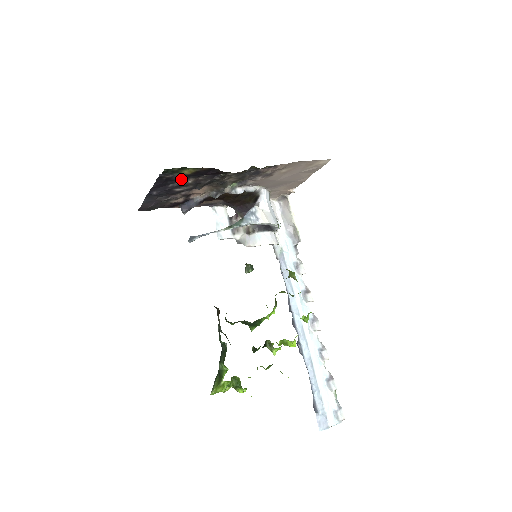
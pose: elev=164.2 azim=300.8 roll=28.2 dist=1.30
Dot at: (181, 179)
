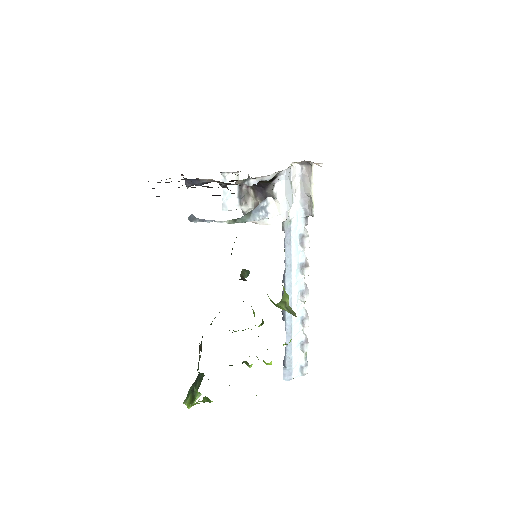
Dot at: occluded
